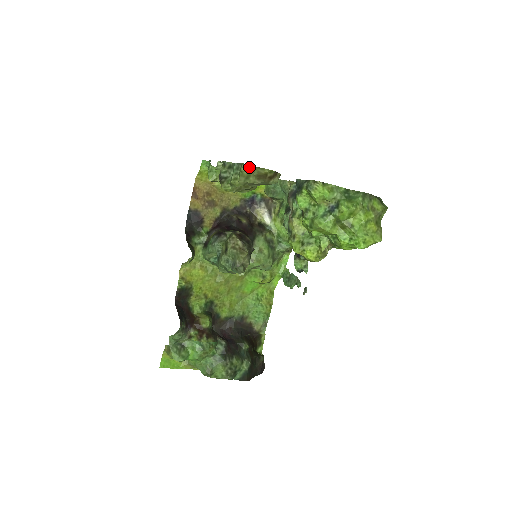
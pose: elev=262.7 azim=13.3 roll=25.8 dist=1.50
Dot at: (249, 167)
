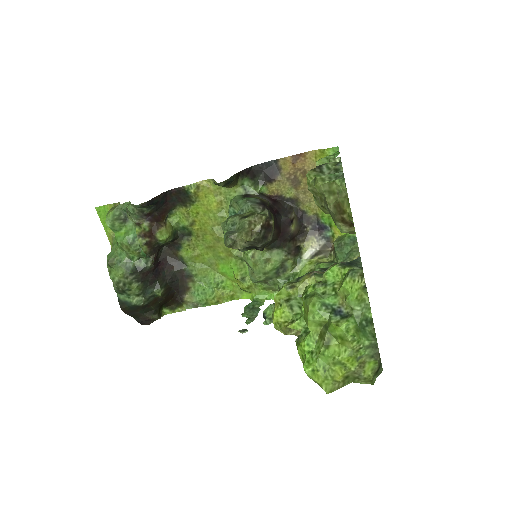
Dot at: (343, 187)
